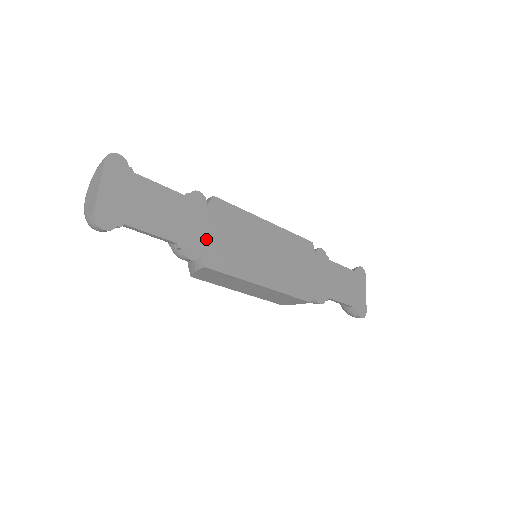
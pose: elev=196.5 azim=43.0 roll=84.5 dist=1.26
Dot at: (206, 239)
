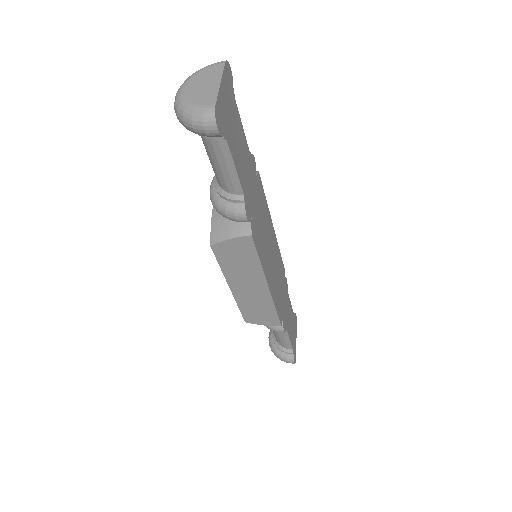
Dot at: (254, 208)
